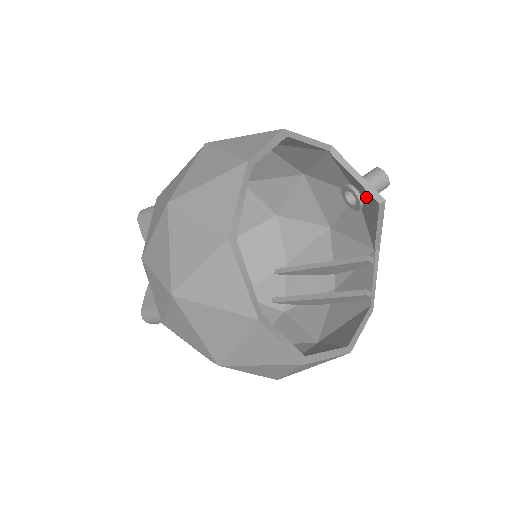
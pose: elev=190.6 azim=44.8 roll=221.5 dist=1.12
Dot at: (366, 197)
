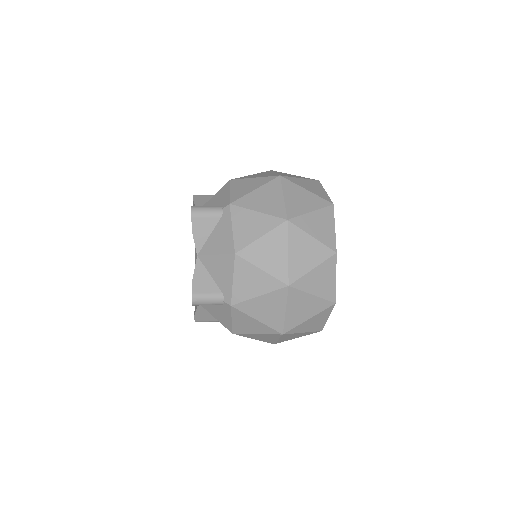
Dot at: occluded
